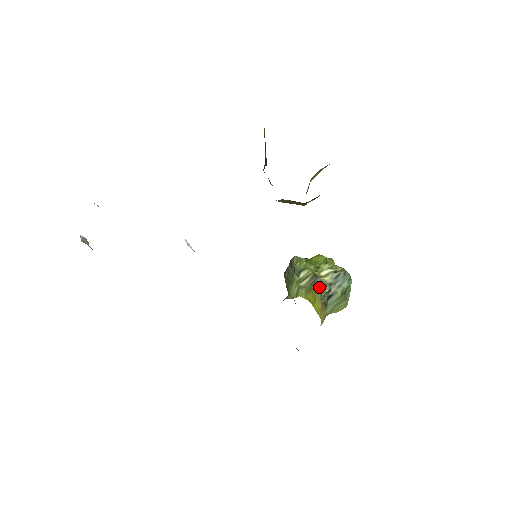
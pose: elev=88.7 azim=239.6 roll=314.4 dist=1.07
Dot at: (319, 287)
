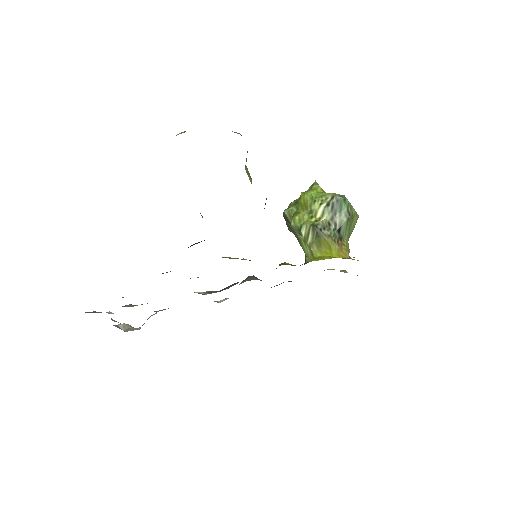
Dot at: (325, 232)
